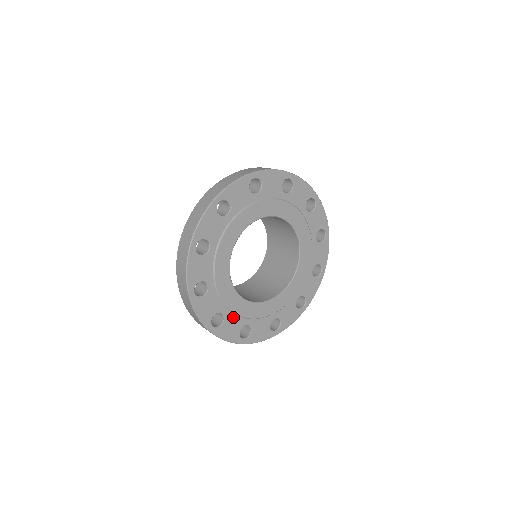
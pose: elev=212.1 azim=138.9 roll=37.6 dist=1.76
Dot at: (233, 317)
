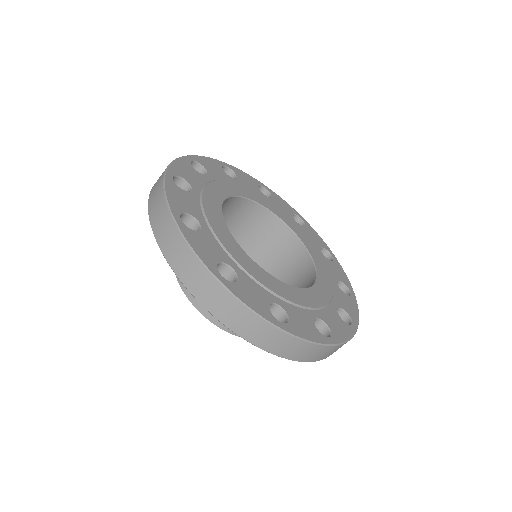
Dot at: (293, 309)
